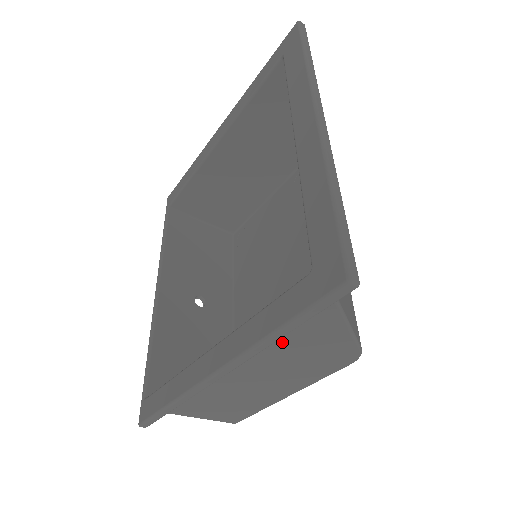
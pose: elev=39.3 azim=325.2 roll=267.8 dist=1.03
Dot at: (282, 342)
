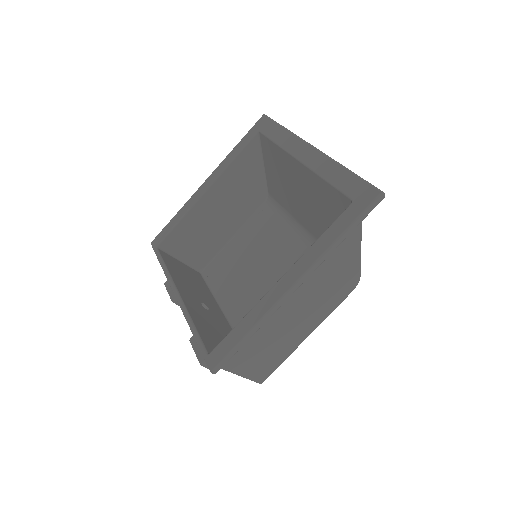
Dot at: (326, 264)
